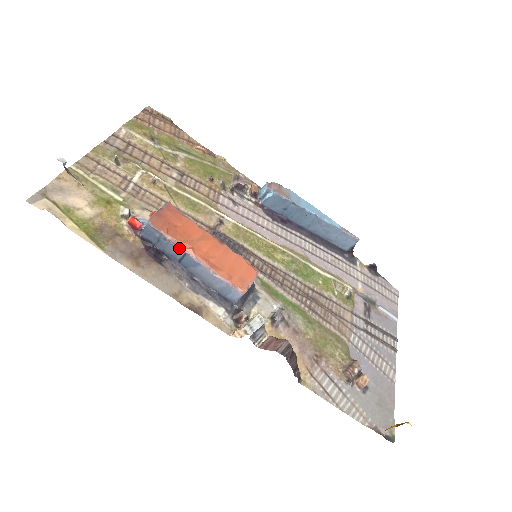
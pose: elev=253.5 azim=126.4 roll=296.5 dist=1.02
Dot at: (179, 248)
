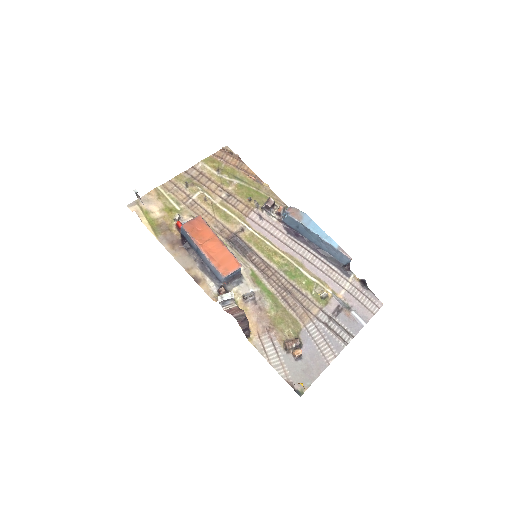
Dot at: (195, 243)
